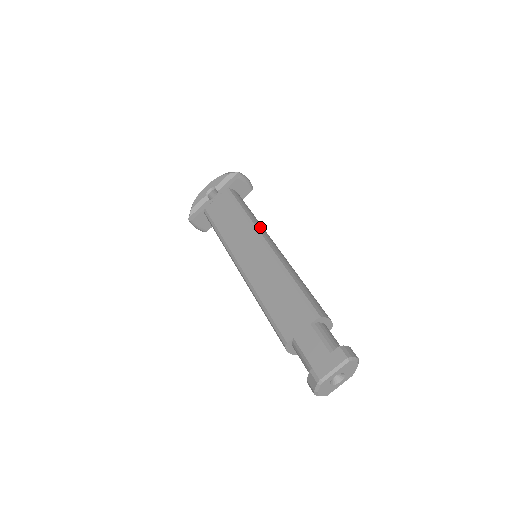
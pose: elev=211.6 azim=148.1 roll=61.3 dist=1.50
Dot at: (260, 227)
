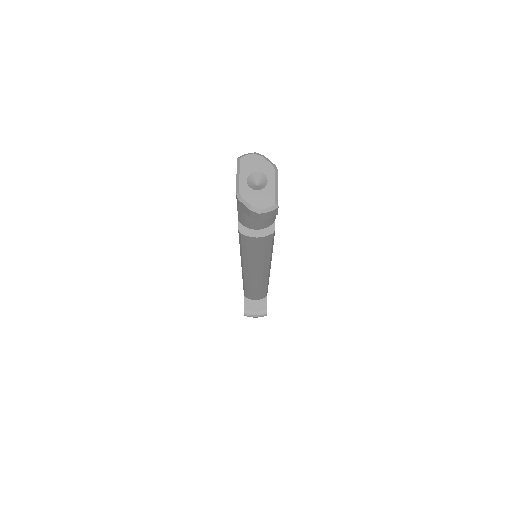
Dot at: occluded
